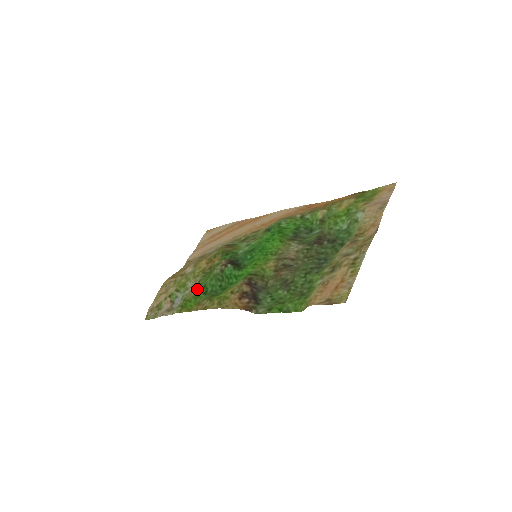
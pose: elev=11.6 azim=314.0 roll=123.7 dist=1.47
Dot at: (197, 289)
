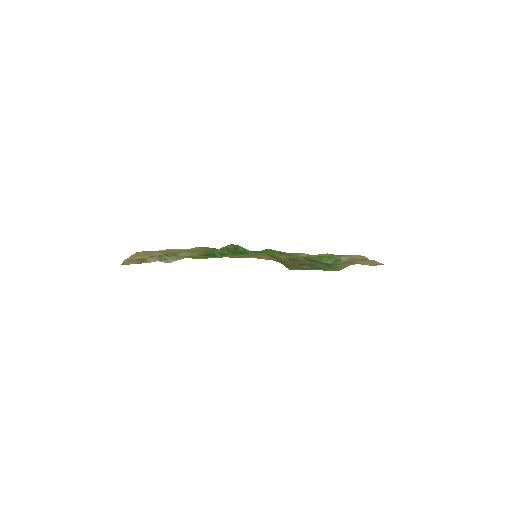
Dot at: (203, 254)
